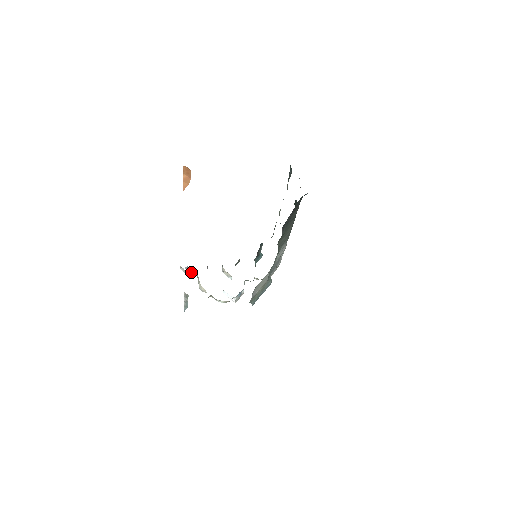
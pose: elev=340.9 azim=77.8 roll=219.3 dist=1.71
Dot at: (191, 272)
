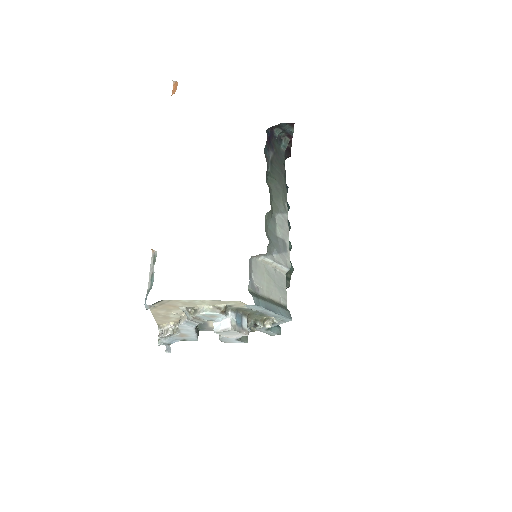
Dot at: (172, 329)
